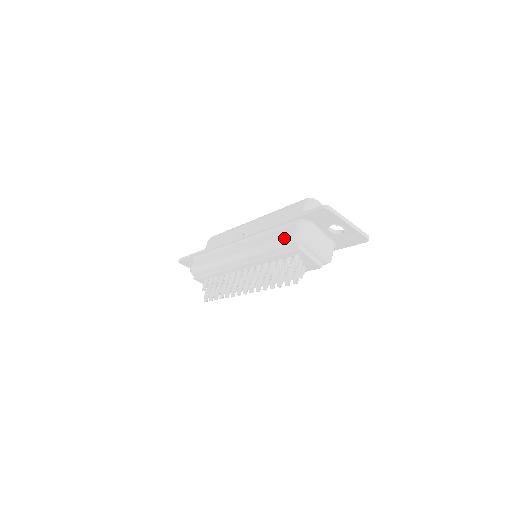
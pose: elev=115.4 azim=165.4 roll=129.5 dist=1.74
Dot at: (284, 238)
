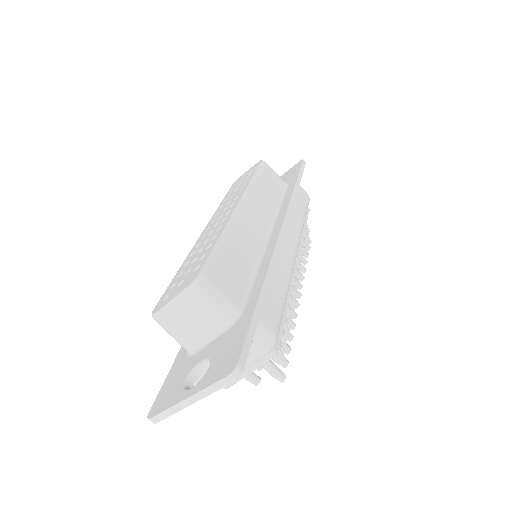
Dot at: occluded
